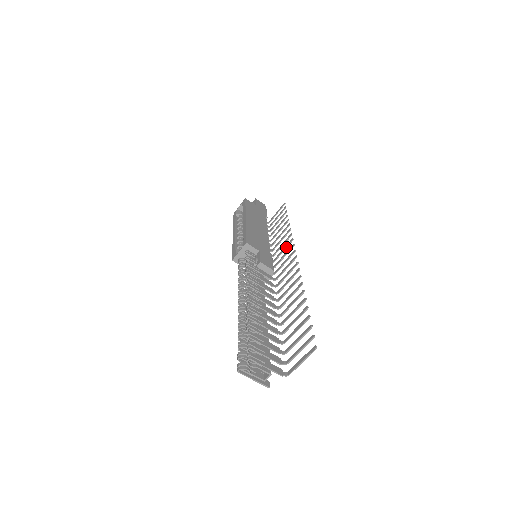
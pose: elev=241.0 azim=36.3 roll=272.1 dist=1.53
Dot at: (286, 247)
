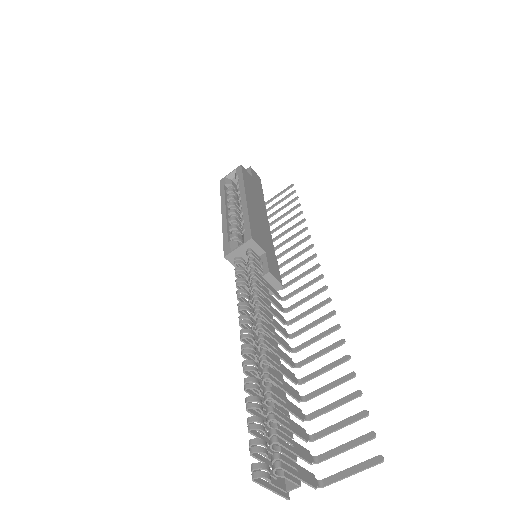
Dot at: (301, 253)
